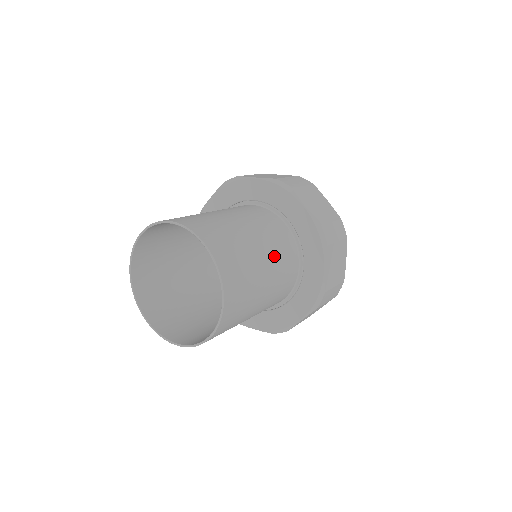
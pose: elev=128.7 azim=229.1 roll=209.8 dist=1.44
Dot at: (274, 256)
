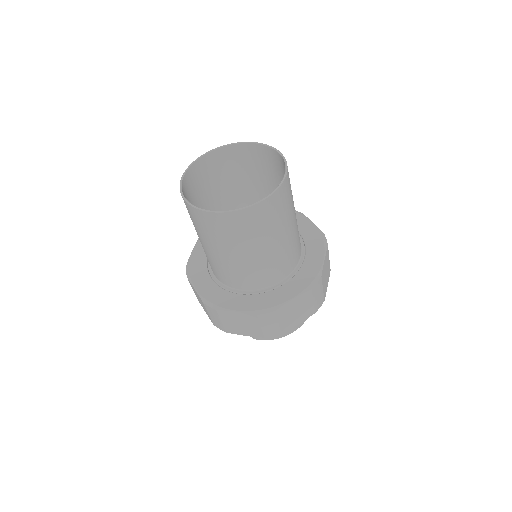
Dot at: occluded
